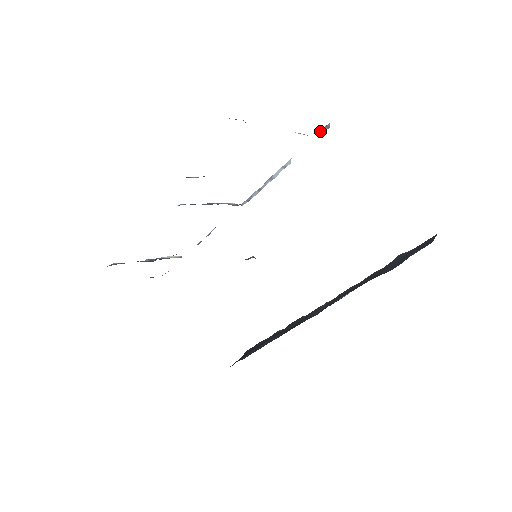
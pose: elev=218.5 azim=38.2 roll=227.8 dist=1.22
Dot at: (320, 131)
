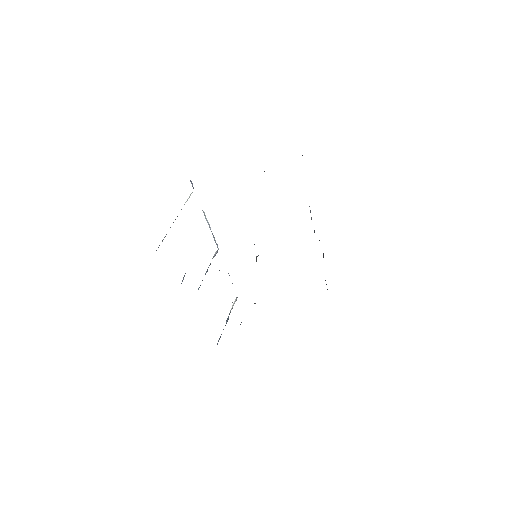
Dot at: occluded
